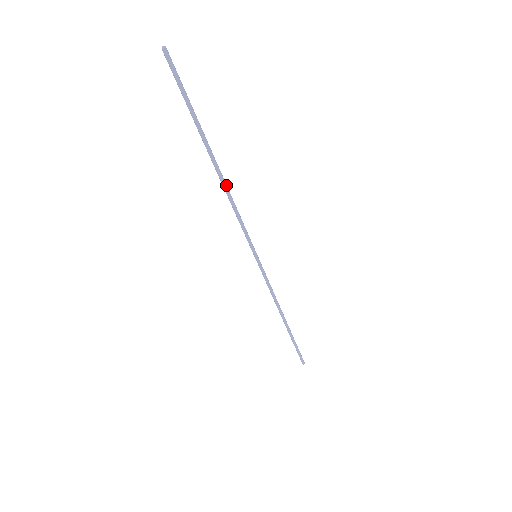
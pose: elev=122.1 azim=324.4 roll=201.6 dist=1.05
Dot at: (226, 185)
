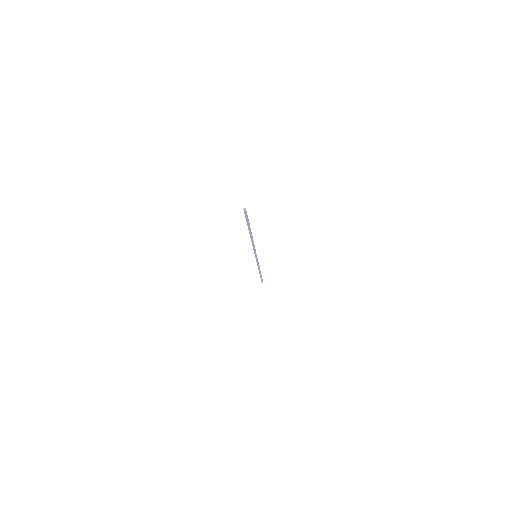
Dot at: occluded
